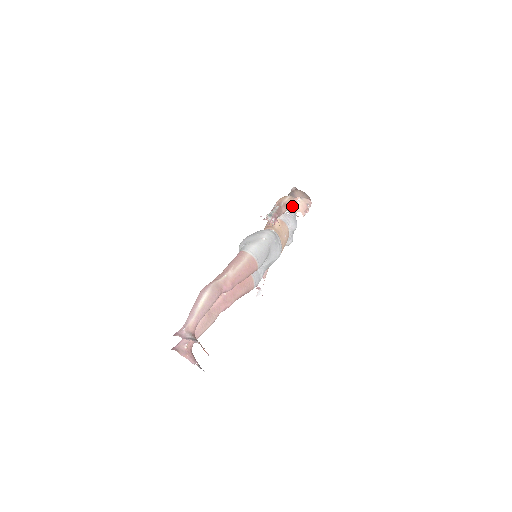
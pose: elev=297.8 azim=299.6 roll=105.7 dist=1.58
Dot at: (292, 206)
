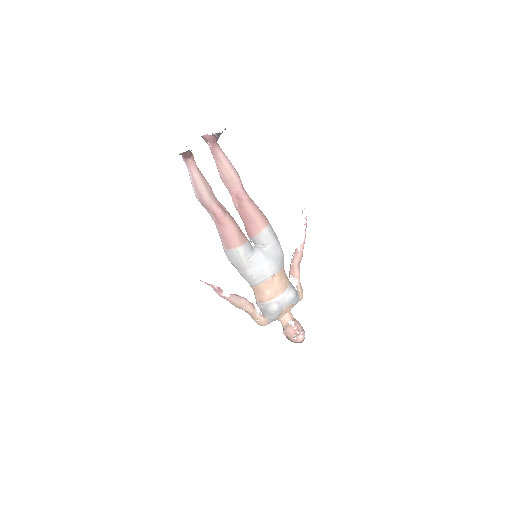
Dot at: (300, 292)
